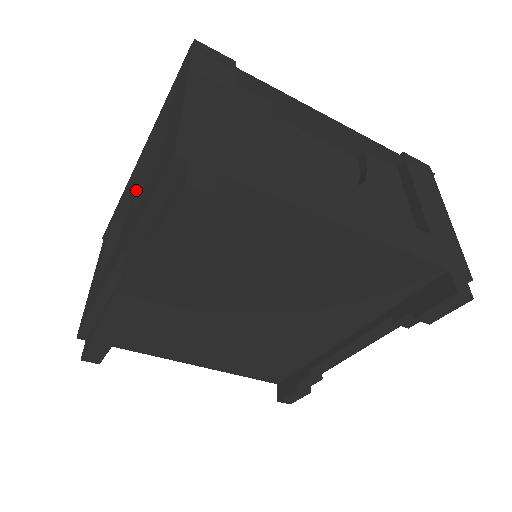
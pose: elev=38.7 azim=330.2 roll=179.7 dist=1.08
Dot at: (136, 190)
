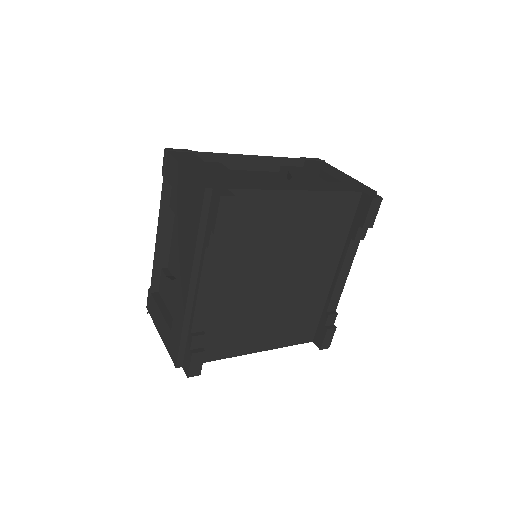
Dot at: (160, 261)
